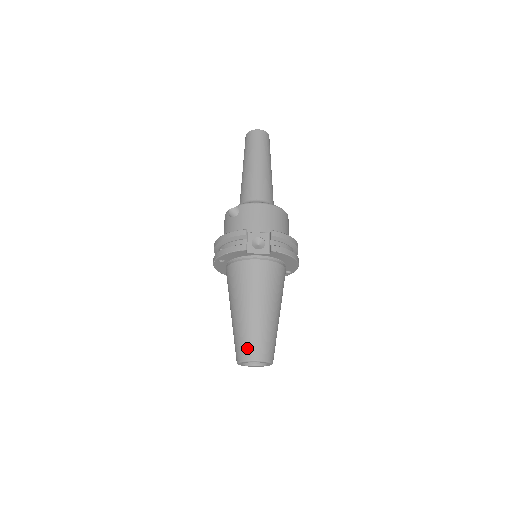
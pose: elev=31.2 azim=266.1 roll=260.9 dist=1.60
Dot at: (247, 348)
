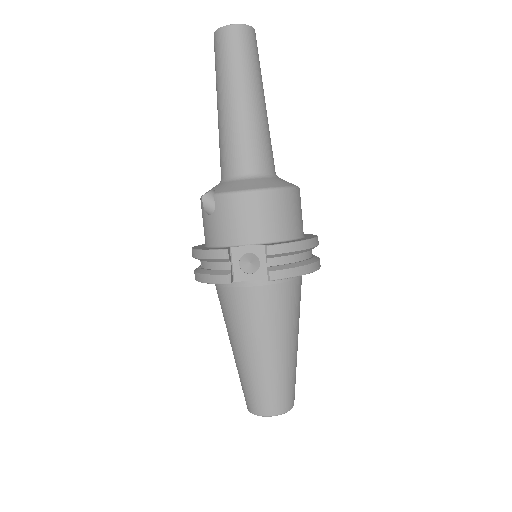
Dot at: (255, 401)
